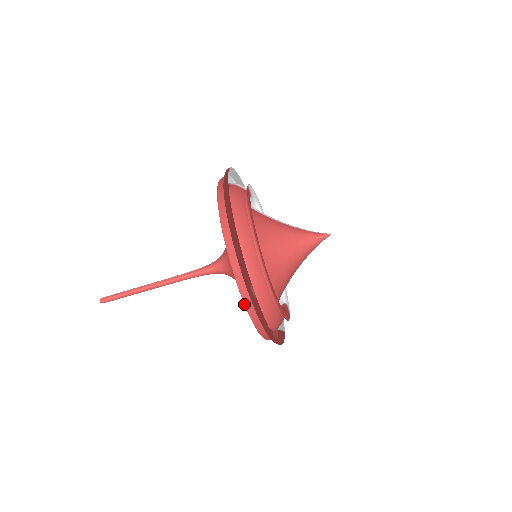
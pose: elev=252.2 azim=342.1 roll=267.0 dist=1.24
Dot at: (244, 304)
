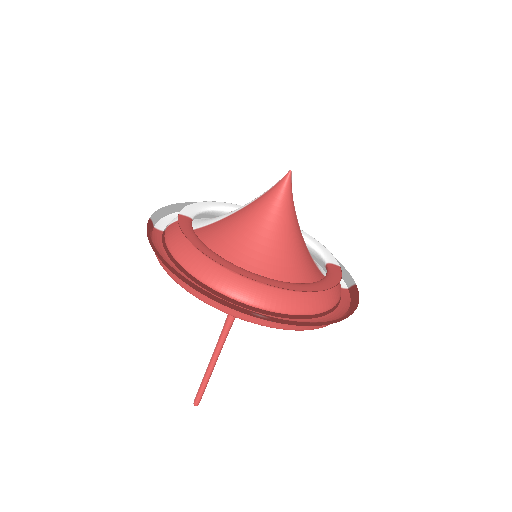
Dot at: occluded
